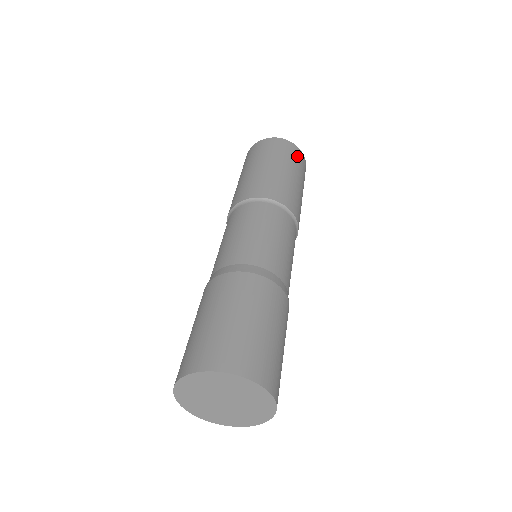
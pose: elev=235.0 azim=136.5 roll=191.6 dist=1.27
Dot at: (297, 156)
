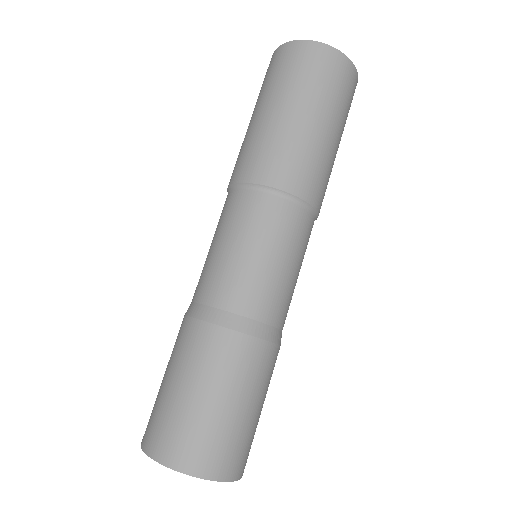
Dot at: (320, 66)
